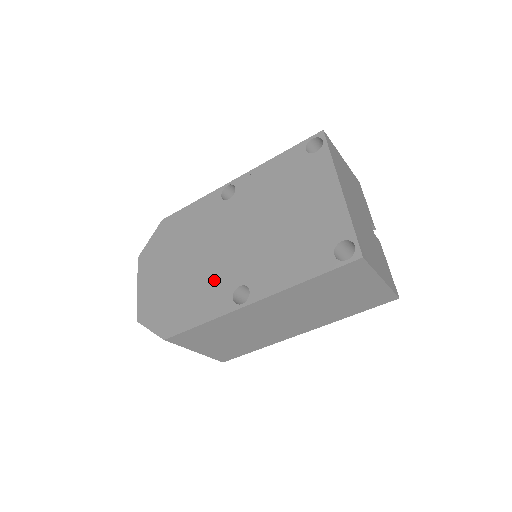
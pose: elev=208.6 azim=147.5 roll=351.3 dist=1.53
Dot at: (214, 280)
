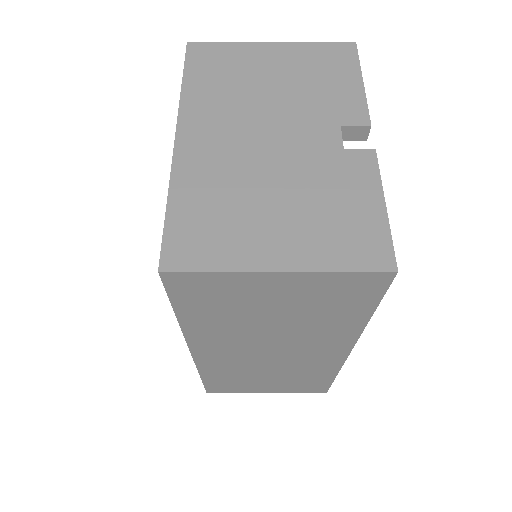
Dot at: occluded
